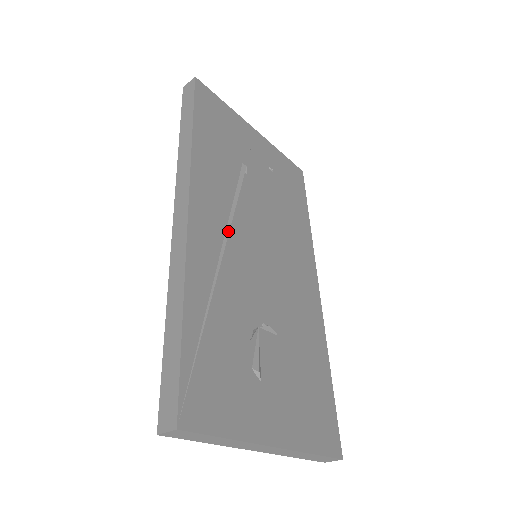
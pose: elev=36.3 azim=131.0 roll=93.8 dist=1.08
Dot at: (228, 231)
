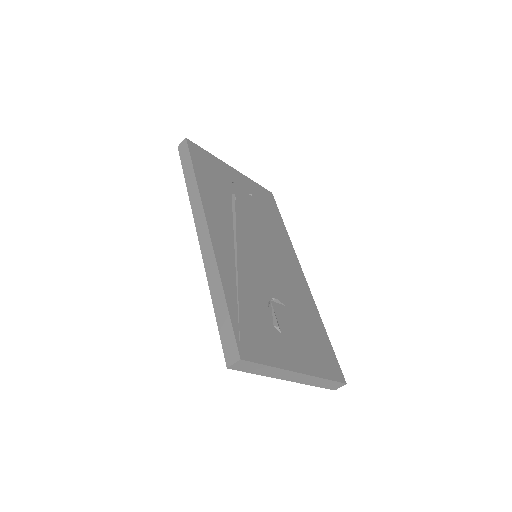
Dot at: (235, 240)
